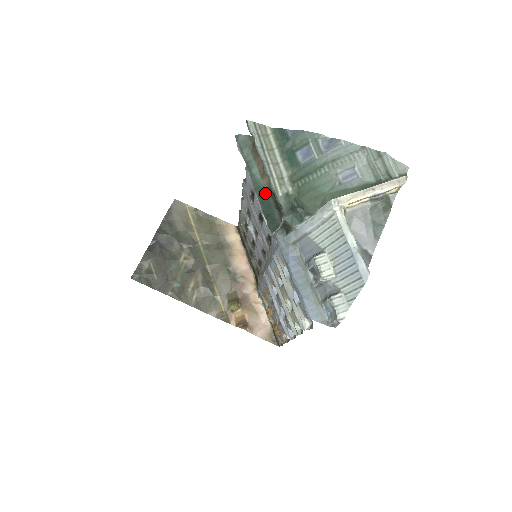
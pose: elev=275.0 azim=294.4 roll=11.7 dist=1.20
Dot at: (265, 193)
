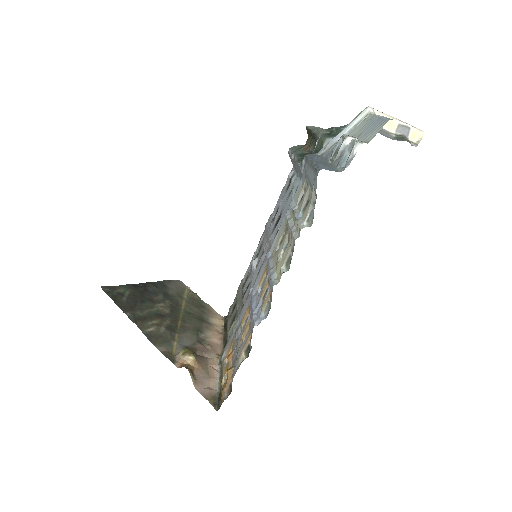
Dot at: (303, 154)
